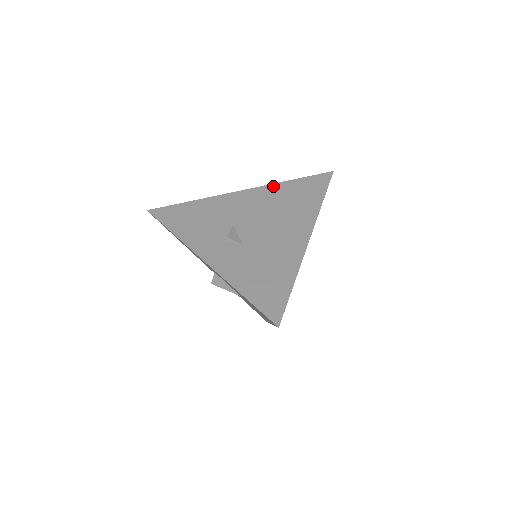
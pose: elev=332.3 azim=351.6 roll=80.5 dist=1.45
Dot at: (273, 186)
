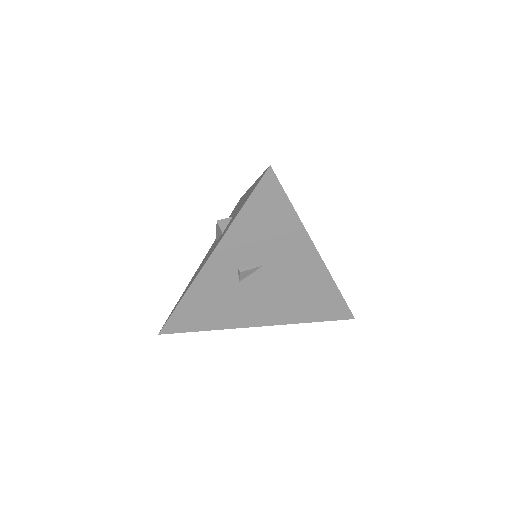
Dot at: (328, 279)
